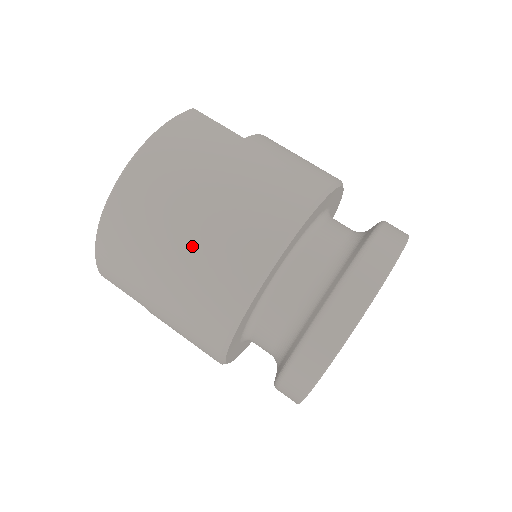
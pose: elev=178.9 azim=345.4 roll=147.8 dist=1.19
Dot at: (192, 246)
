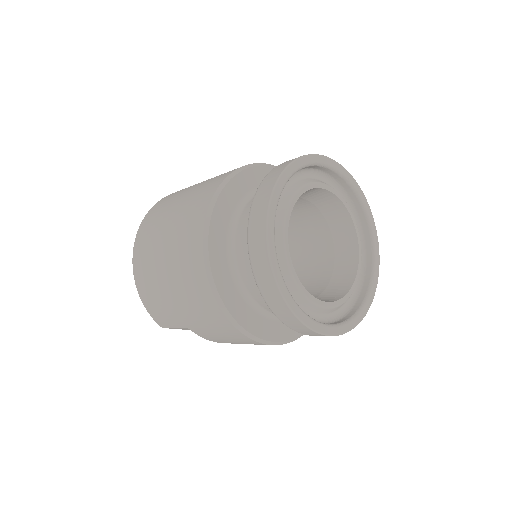
Dot at: (170, 246)
